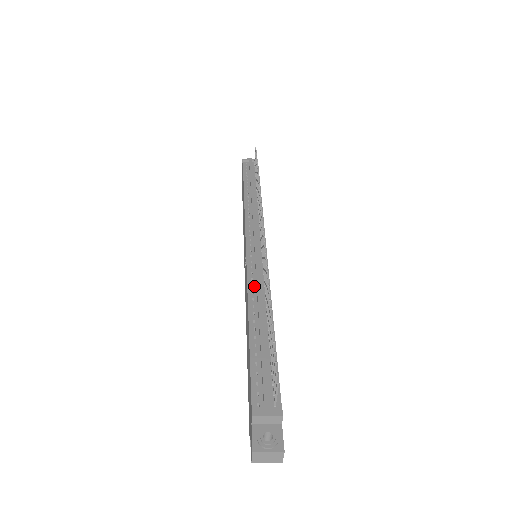
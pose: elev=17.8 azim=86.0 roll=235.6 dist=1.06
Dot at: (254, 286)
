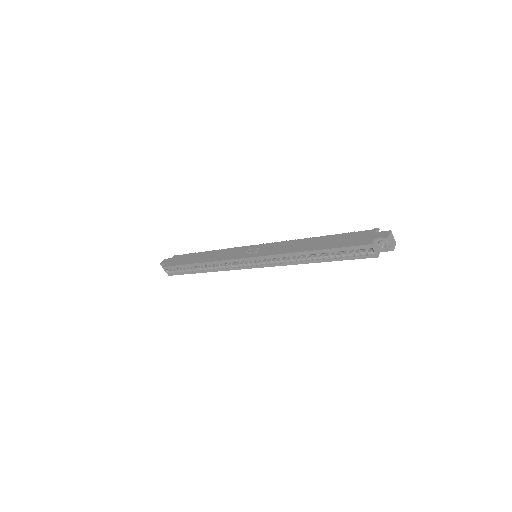
Dot at: occluded
